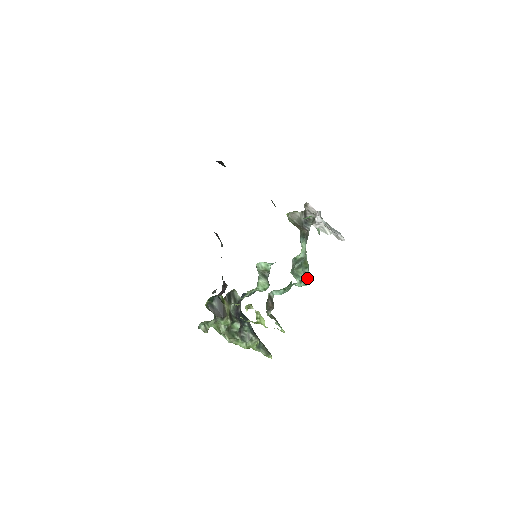
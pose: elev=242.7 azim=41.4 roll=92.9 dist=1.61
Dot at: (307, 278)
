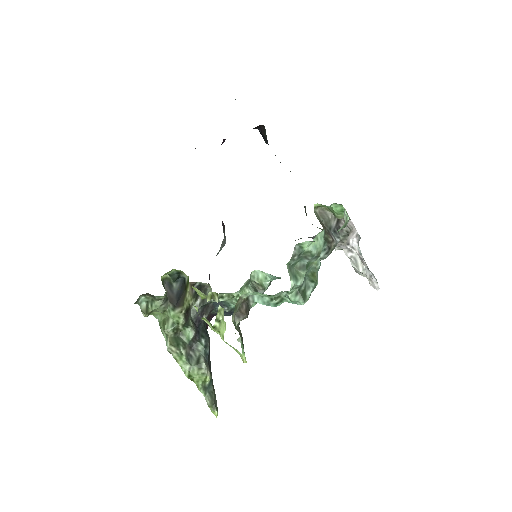
Dot at: (308, 295)
